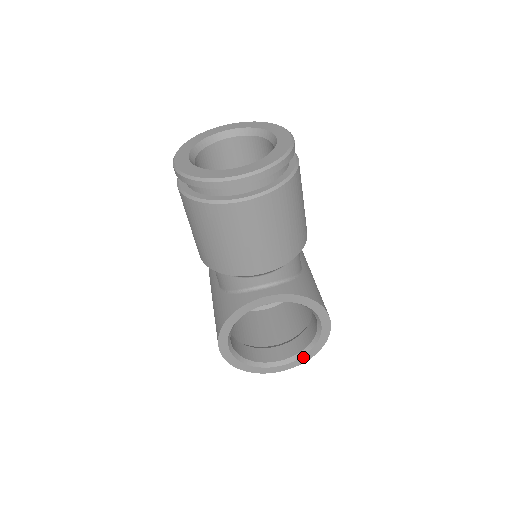
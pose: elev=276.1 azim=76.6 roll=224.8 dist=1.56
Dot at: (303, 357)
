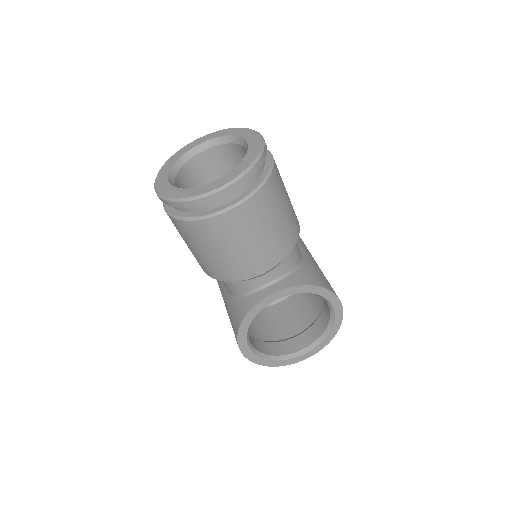
Dot at: (323, 341)
